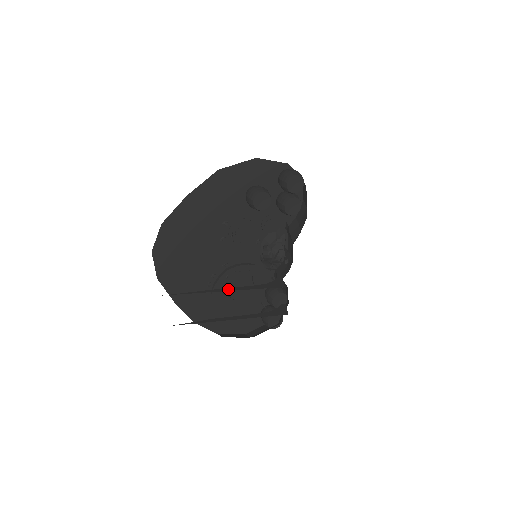
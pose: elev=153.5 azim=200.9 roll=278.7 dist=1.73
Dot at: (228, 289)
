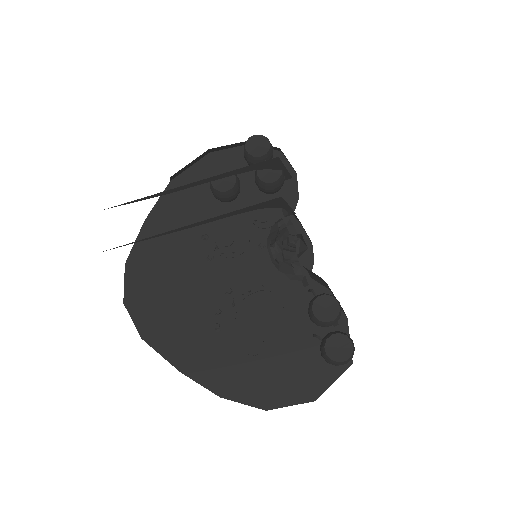
Dot at: occluded
